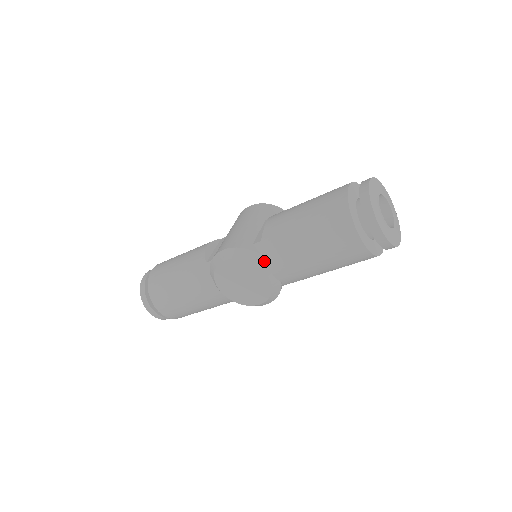
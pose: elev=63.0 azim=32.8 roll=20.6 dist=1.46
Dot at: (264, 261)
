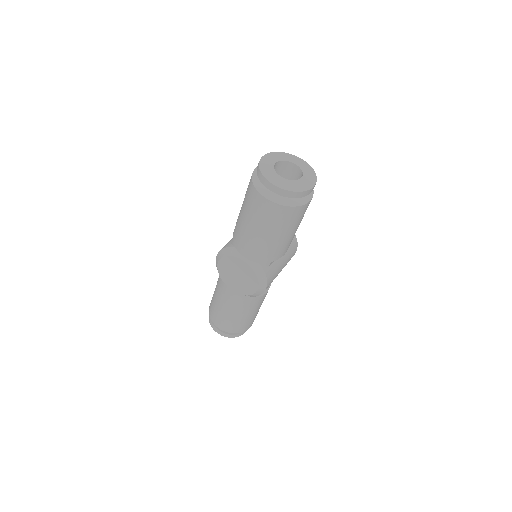
Dot at: (238, 251)
